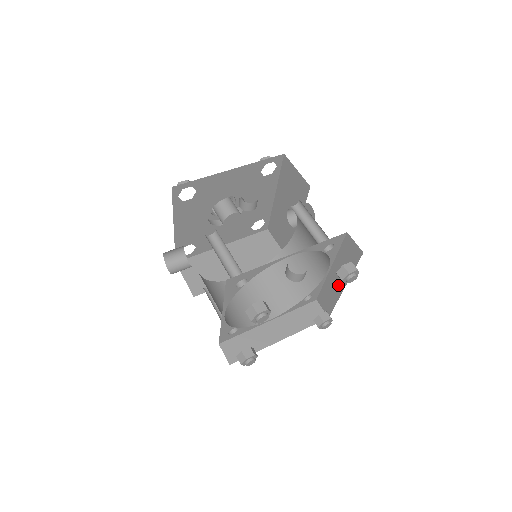
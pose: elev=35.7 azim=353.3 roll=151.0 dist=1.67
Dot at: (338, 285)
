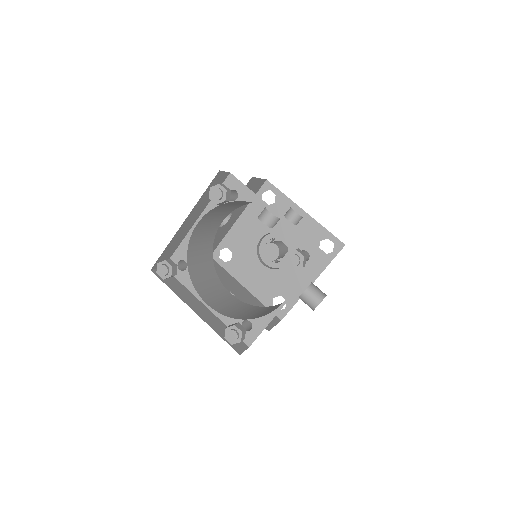
Dot at: occluded
